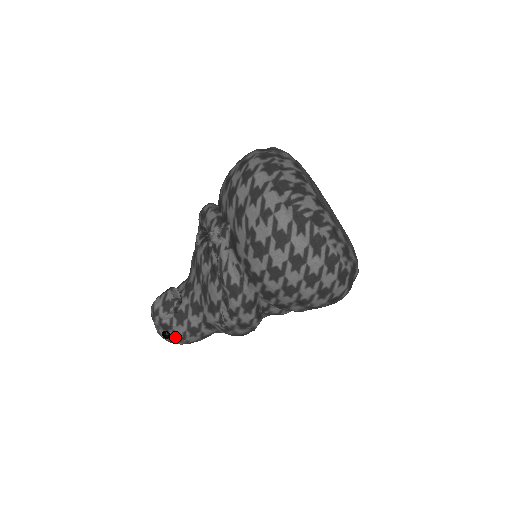
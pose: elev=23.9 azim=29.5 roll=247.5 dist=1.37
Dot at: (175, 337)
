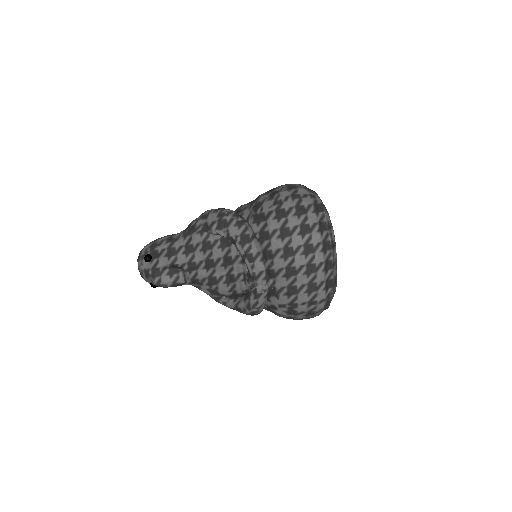
Dot at: occluded
